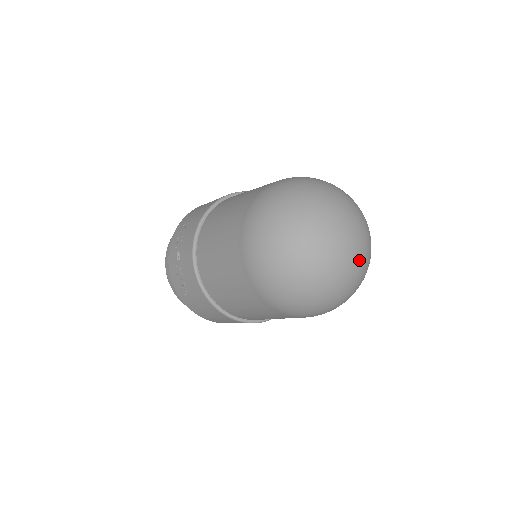
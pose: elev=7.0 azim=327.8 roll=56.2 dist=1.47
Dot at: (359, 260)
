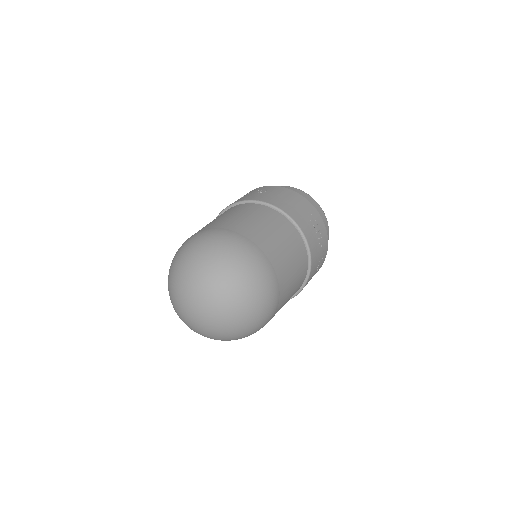
Dot at: (195, 325)
